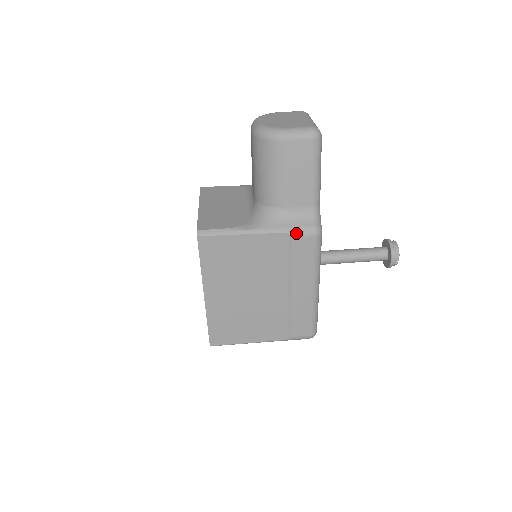
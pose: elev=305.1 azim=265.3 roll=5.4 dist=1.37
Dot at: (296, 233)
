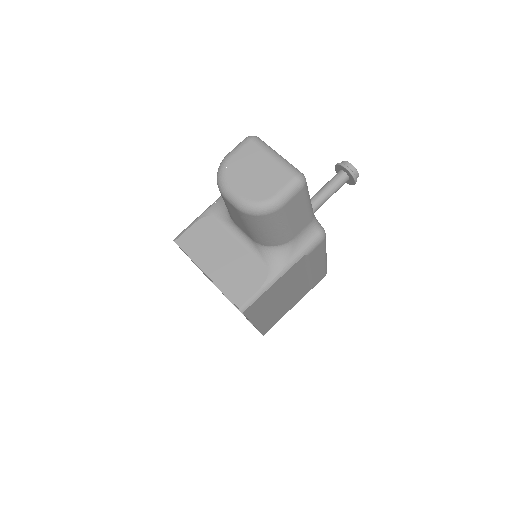
Dot at: (310, 250)
